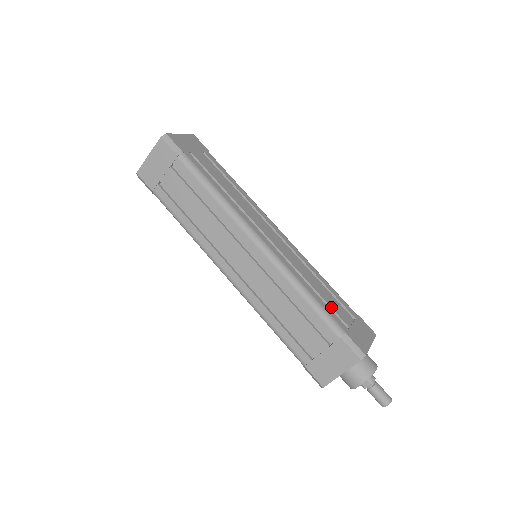
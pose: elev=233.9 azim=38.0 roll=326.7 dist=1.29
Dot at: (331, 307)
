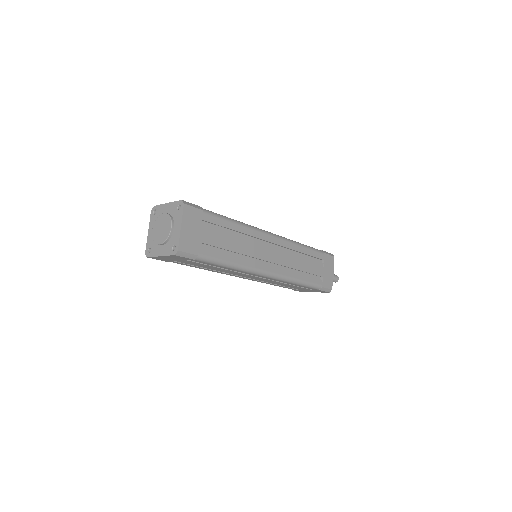
Dot at: (312, 274)
